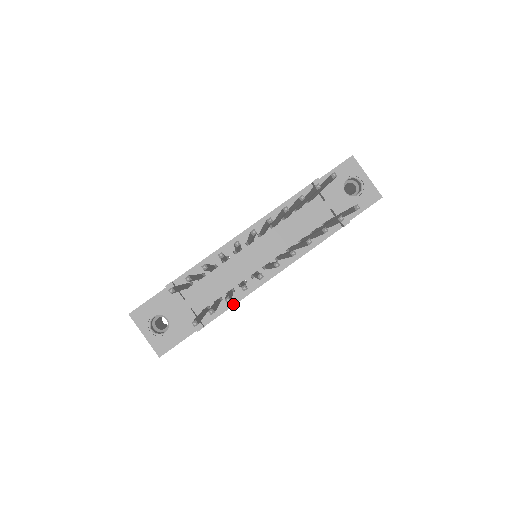
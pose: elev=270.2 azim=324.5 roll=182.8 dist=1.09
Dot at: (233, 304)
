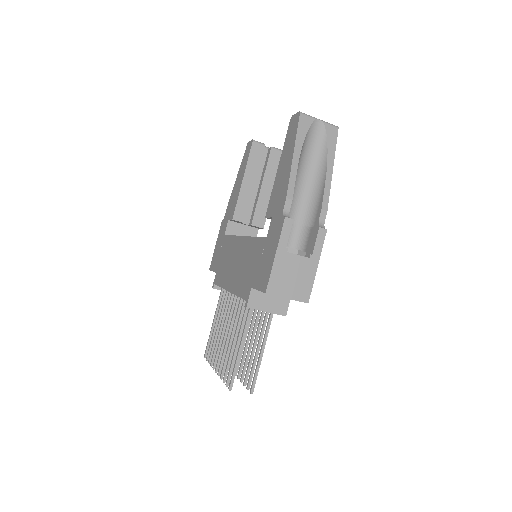
Dot at: occluded
